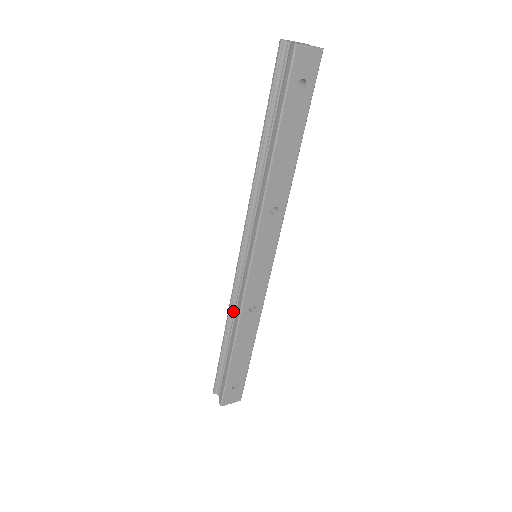
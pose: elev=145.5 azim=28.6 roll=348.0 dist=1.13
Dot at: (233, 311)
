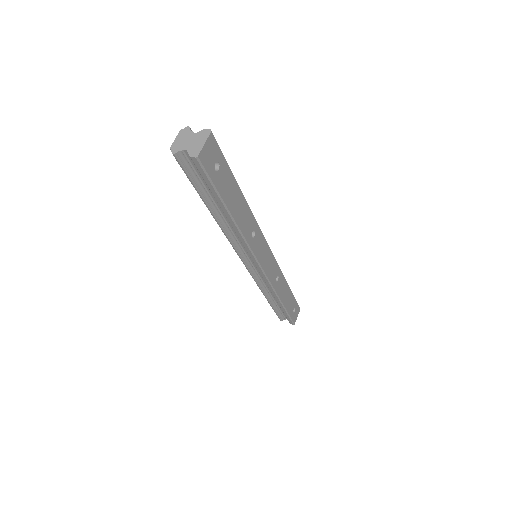
Dot at: (263, 287)
